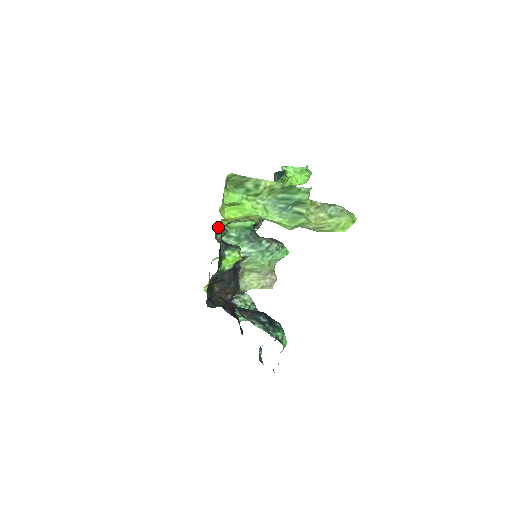
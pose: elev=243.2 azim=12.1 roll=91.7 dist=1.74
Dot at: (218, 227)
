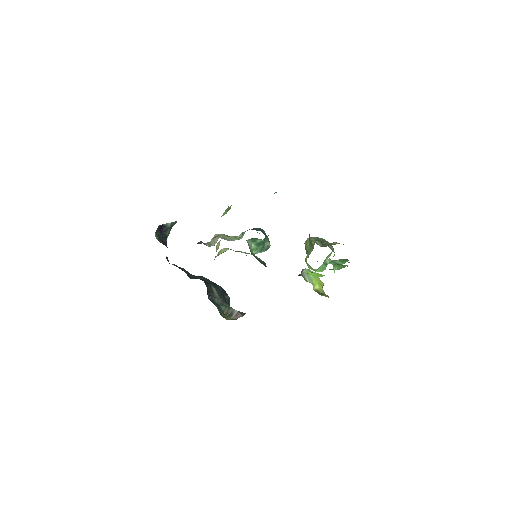
Dot at: occluded
